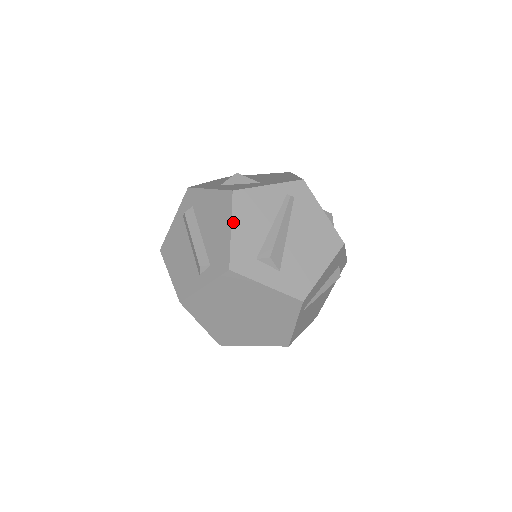
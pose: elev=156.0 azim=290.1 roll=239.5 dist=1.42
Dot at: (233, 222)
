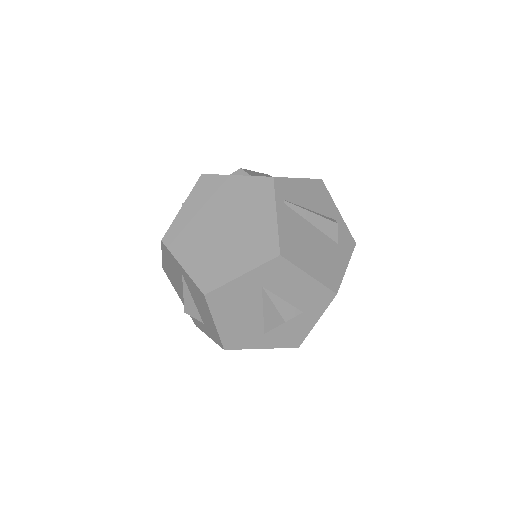
Dot at: occluded
